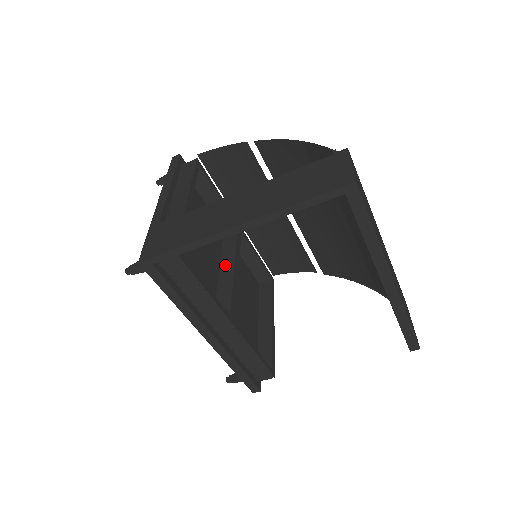
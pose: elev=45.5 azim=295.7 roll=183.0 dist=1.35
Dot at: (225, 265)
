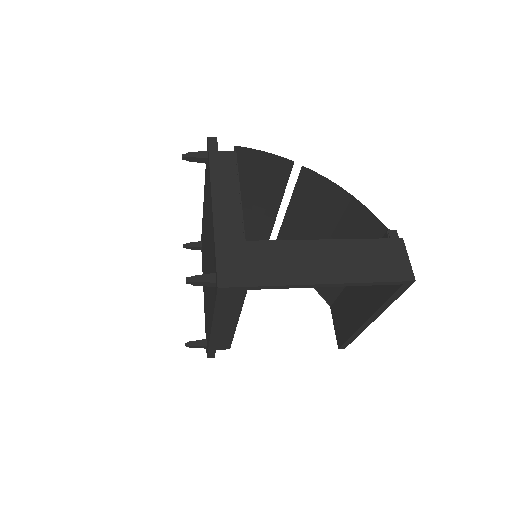
Dot at: occluded
